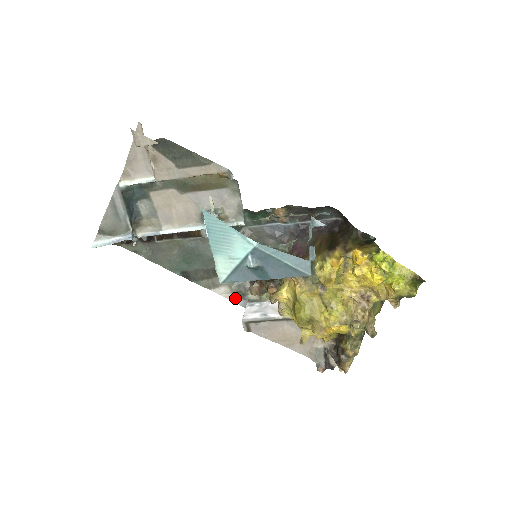
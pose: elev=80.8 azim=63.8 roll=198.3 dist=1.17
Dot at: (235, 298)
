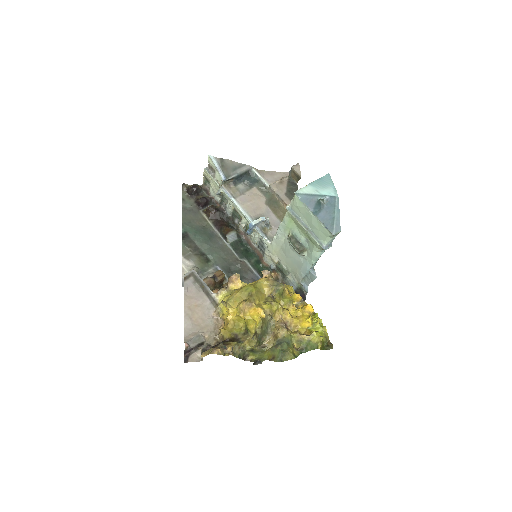
Dot at: occluded
